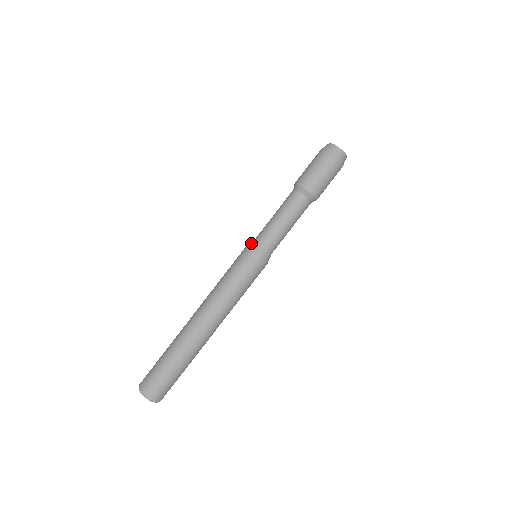
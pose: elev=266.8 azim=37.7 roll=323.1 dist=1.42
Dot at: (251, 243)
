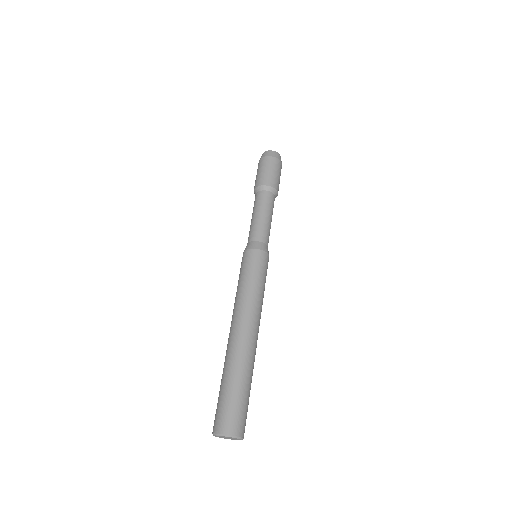
Dot at: occluded
